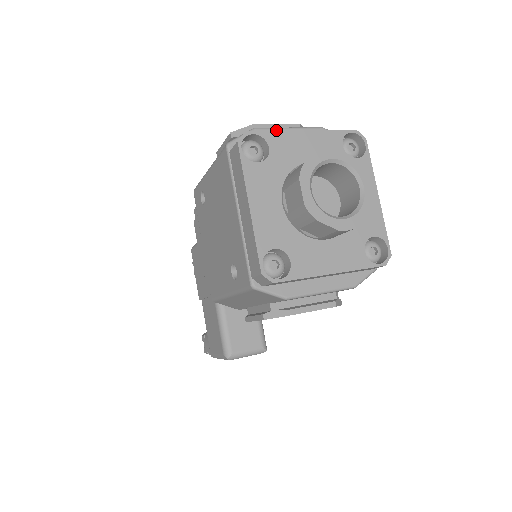
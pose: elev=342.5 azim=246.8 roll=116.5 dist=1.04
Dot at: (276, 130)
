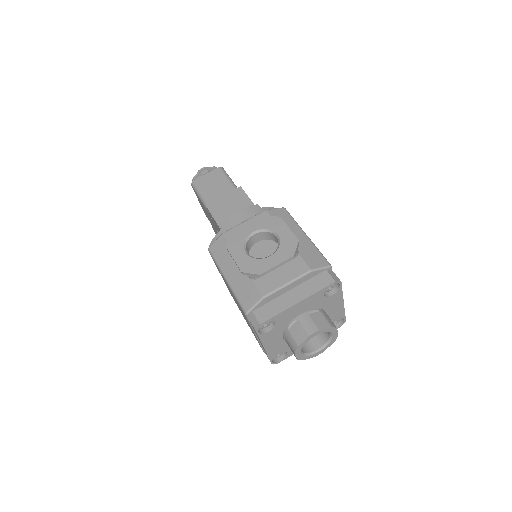
Dot at: (278, 292)
